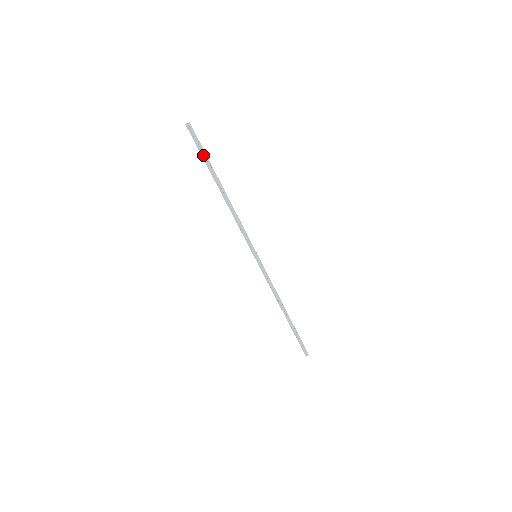
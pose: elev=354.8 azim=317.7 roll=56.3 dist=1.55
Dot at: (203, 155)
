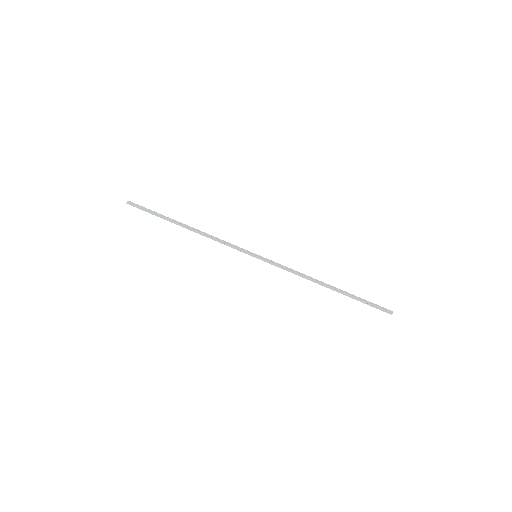
Dot at: (153, 214)
